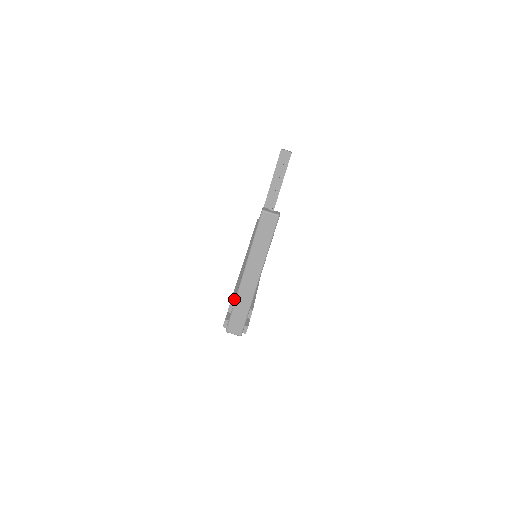
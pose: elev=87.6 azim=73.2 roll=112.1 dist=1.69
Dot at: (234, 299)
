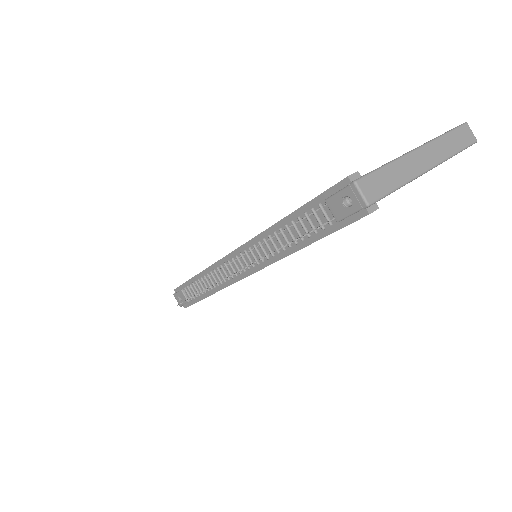
Dot at: occluded
